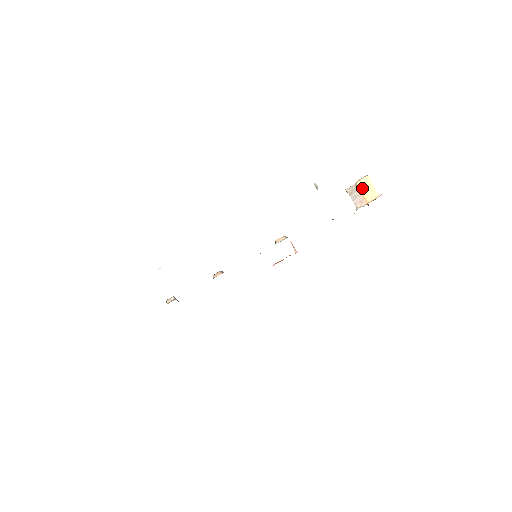
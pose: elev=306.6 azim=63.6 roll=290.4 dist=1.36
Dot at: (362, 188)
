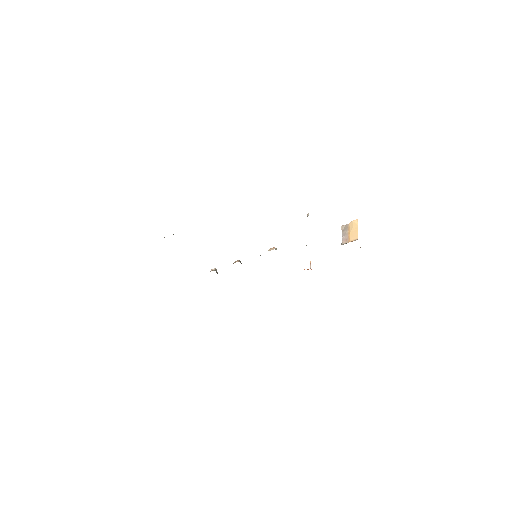
Dot at: (351, 228)
